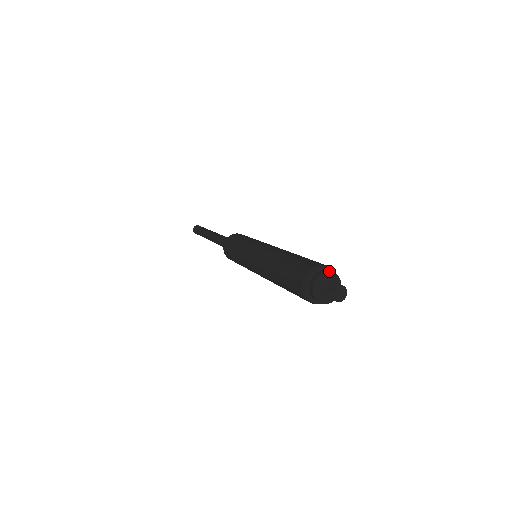
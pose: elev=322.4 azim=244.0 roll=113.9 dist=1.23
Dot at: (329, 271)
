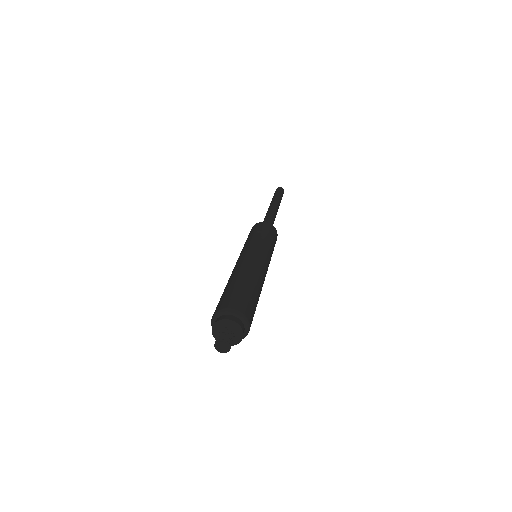
Dot at: (231, 319)
